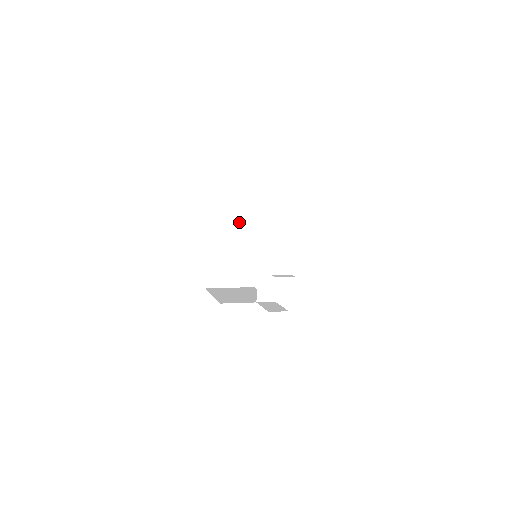
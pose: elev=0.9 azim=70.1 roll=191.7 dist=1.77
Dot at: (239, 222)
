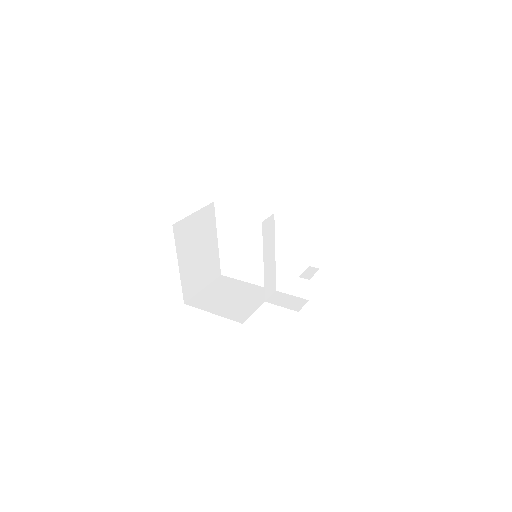
Dot at: (199, 215)
